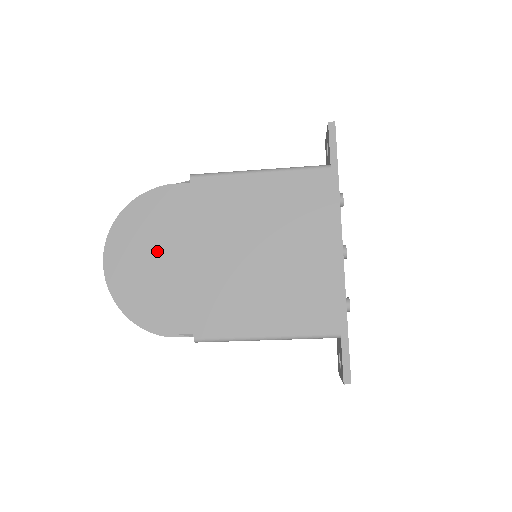
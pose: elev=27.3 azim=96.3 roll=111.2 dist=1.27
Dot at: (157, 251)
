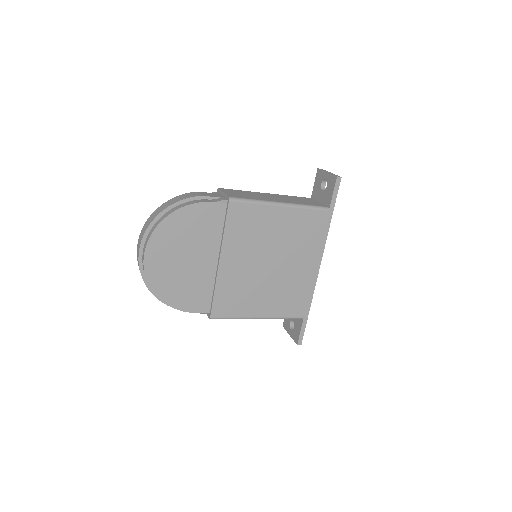
Dot at: (191, 254)
